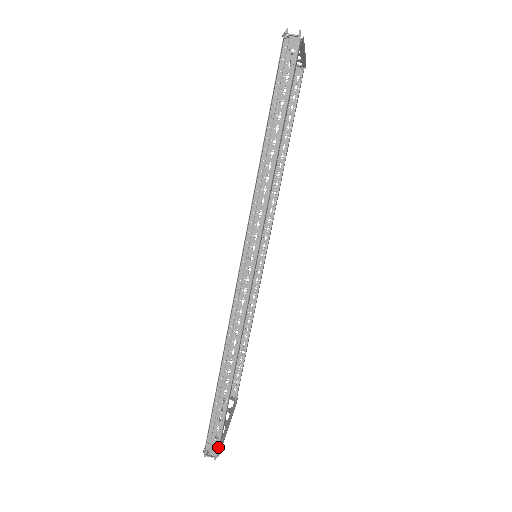
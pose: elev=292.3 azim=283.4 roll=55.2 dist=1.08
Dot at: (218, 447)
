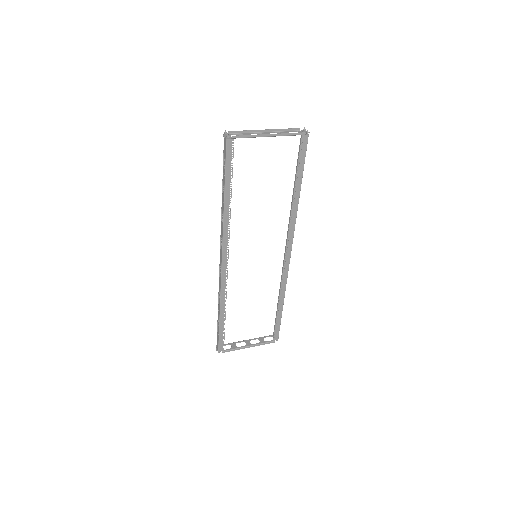
Dot at: (218, 347)
